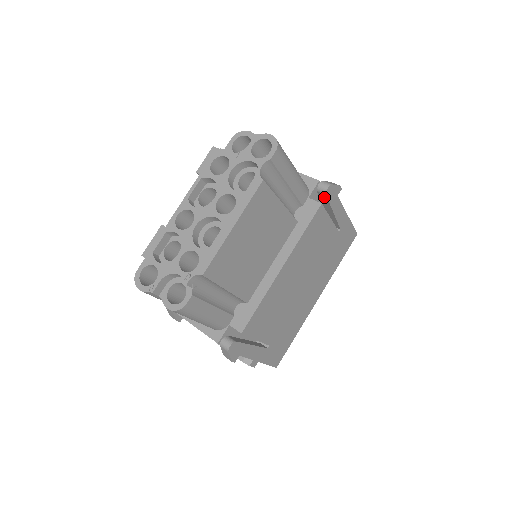
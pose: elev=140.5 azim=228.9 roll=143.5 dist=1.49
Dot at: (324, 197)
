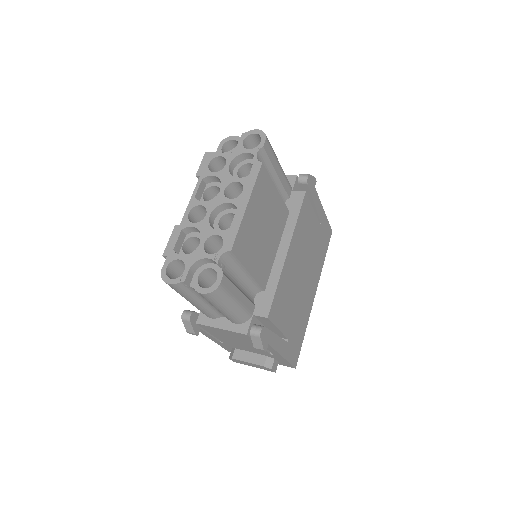
Dot at: (305, 188)
